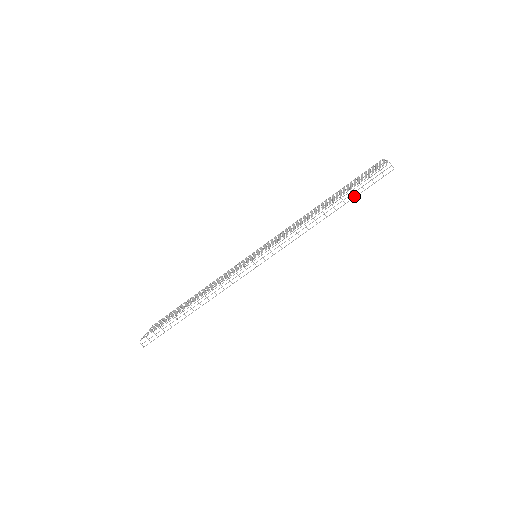
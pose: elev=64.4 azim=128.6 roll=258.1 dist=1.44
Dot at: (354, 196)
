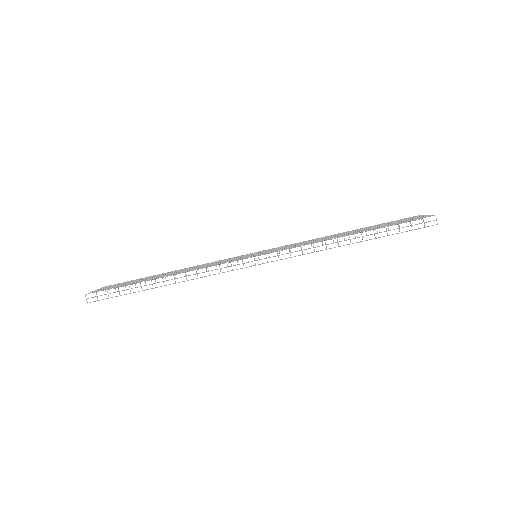
Dot at: (387, 234)
